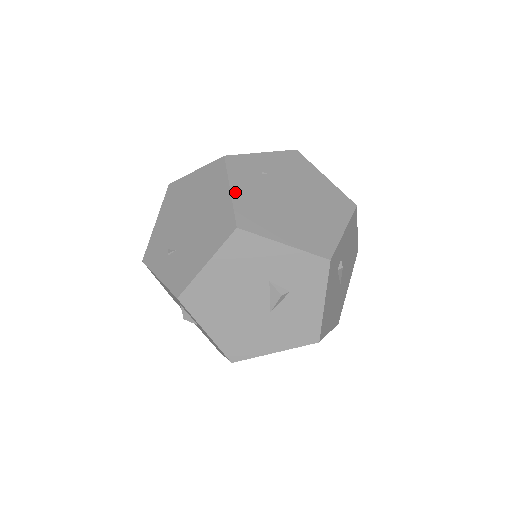
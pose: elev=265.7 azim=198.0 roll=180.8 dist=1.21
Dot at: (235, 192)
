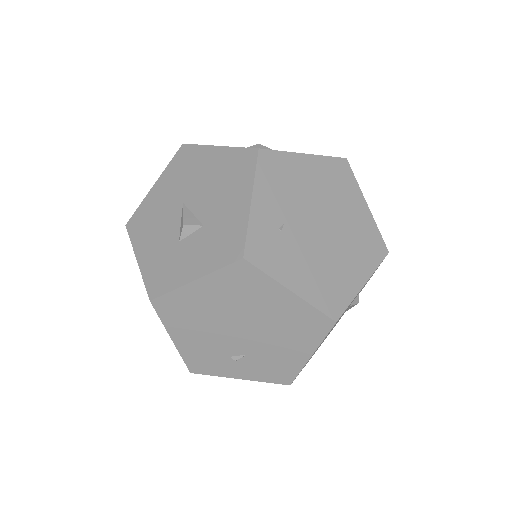
Dot at: (297, 289)
